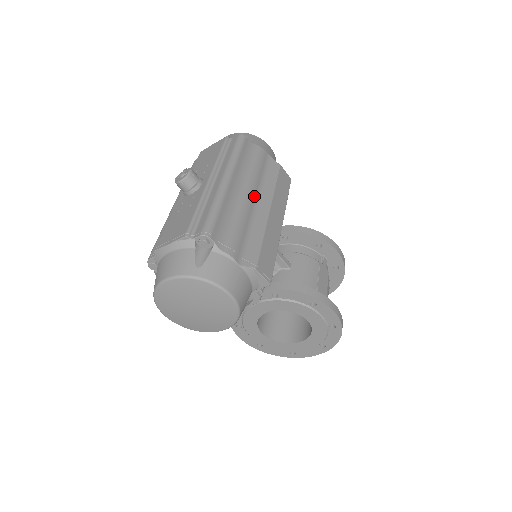
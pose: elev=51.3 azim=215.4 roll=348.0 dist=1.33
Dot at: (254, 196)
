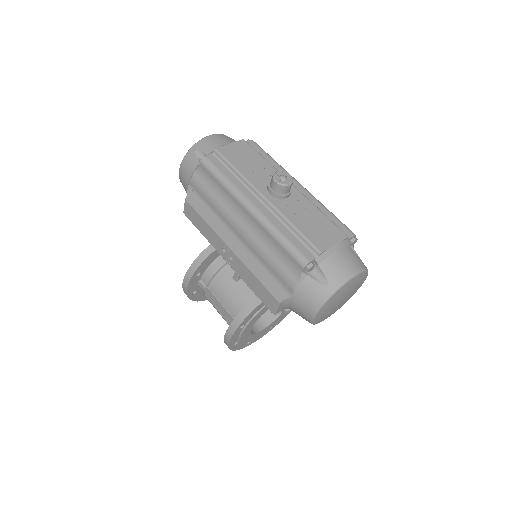
Dot at: occluded
